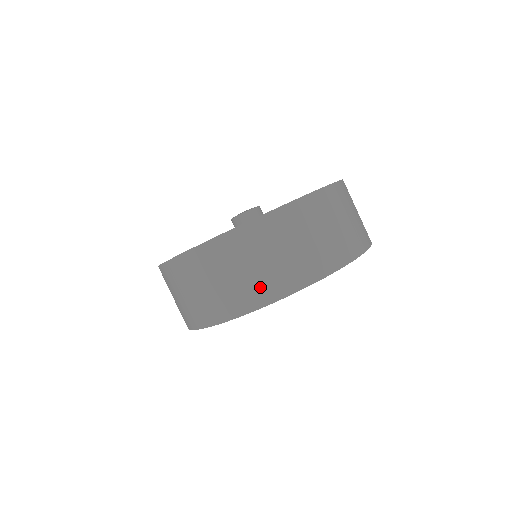
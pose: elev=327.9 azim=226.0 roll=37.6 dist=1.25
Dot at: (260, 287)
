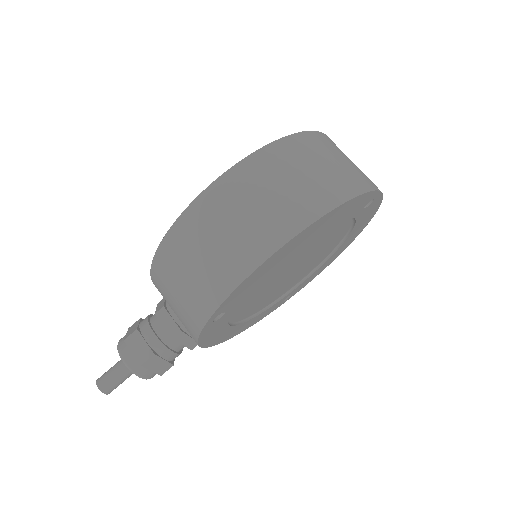
Dot at: (342, 181)
